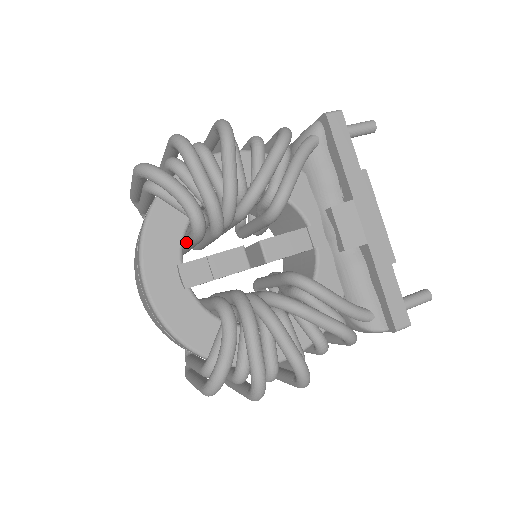
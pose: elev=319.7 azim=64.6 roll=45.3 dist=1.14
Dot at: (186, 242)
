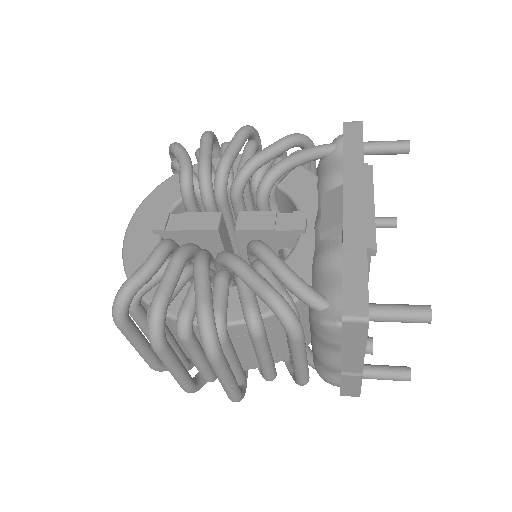
Dot at: occluded
